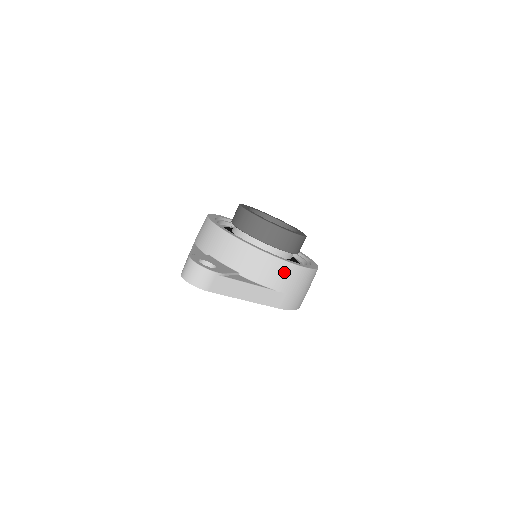
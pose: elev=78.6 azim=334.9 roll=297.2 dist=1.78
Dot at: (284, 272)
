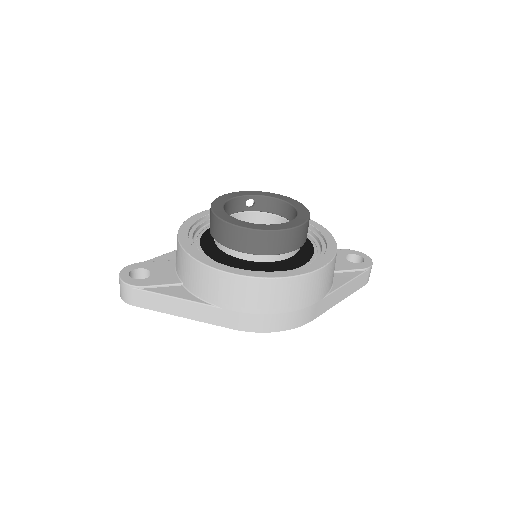
Dot at: (220, 283)
